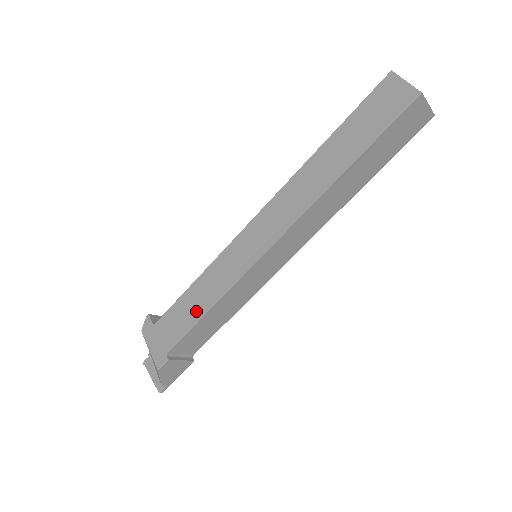
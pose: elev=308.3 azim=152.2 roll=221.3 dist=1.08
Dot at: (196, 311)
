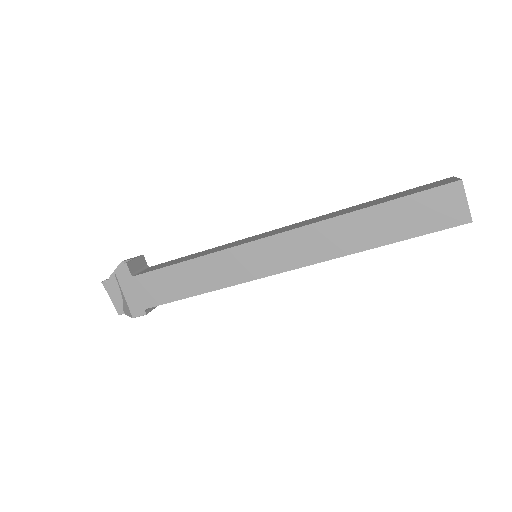
Dot at: (186, 288)
